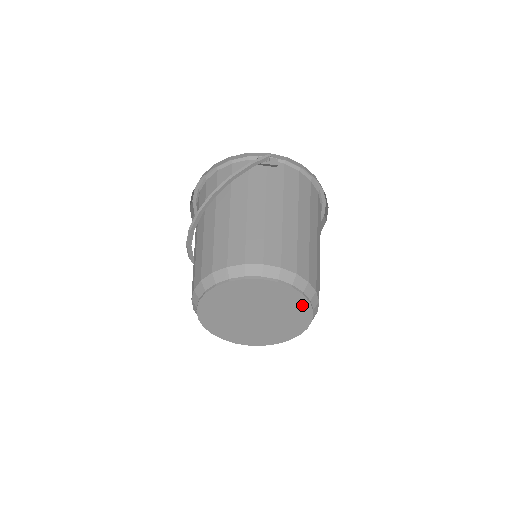
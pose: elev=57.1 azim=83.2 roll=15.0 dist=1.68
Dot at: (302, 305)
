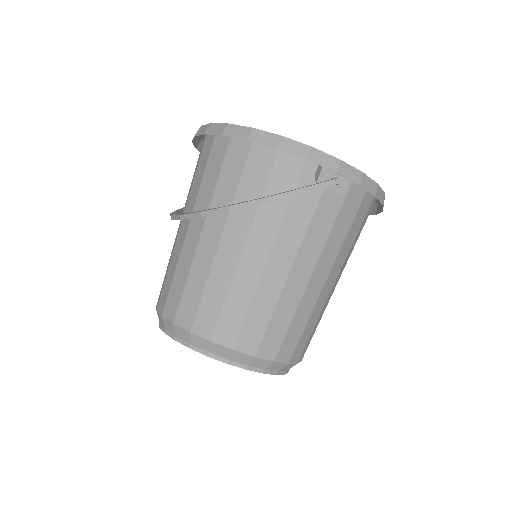
Dot at: occluded
